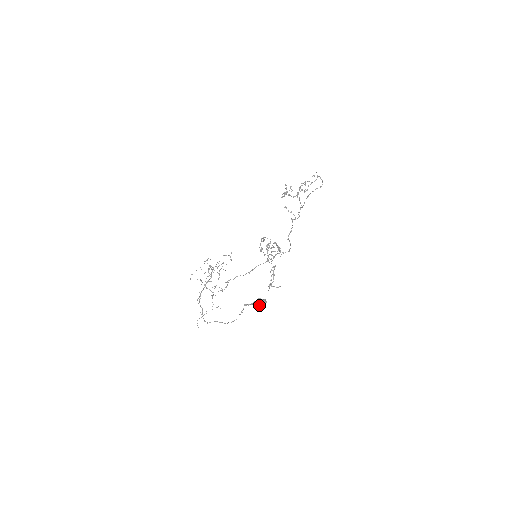
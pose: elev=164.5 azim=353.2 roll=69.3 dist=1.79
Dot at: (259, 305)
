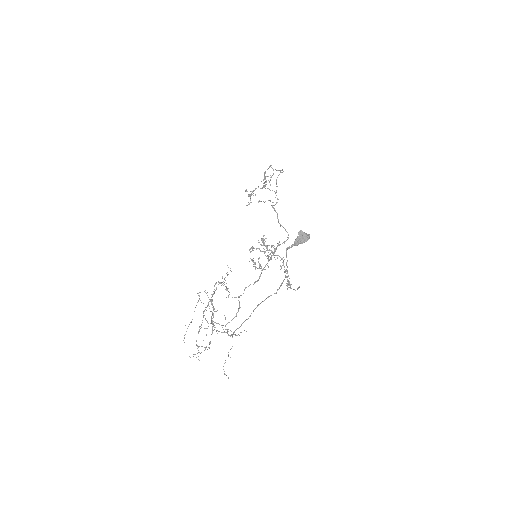
Dot at: (303, 242)
